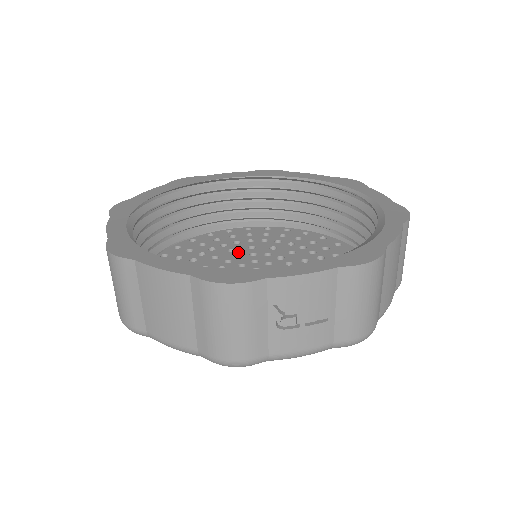
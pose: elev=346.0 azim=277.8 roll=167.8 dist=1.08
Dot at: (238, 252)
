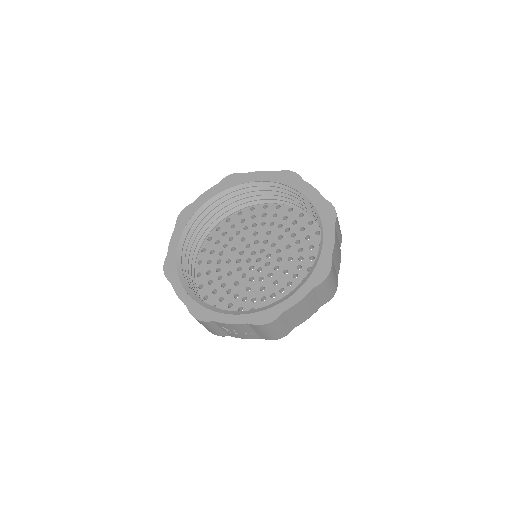
Dot at: (258, 237)
